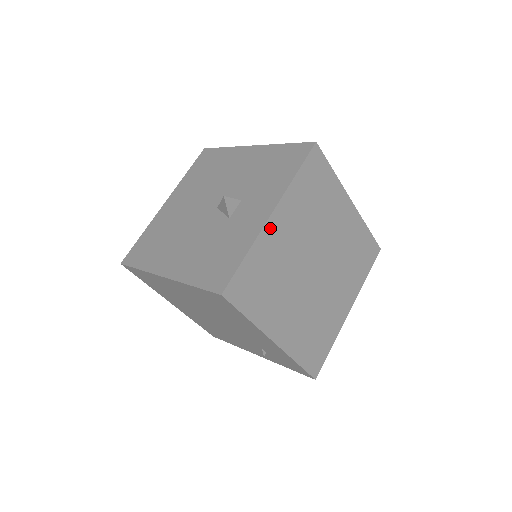
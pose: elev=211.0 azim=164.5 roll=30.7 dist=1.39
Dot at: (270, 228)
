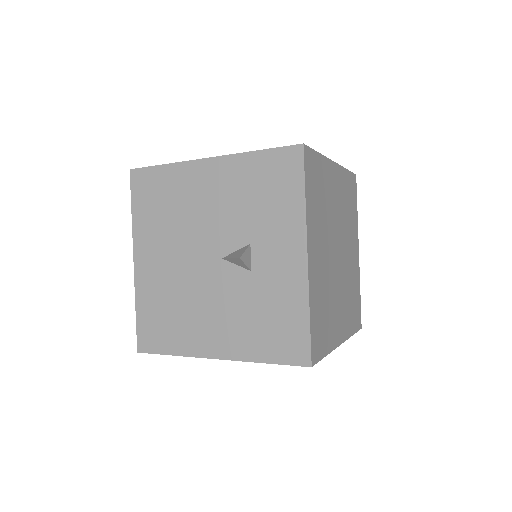
Dot at: (311, 270)
